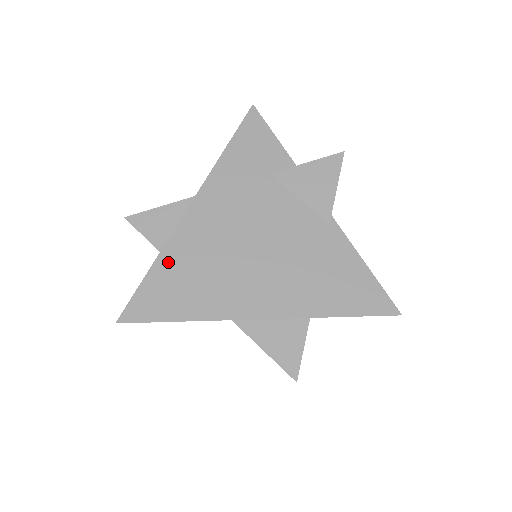
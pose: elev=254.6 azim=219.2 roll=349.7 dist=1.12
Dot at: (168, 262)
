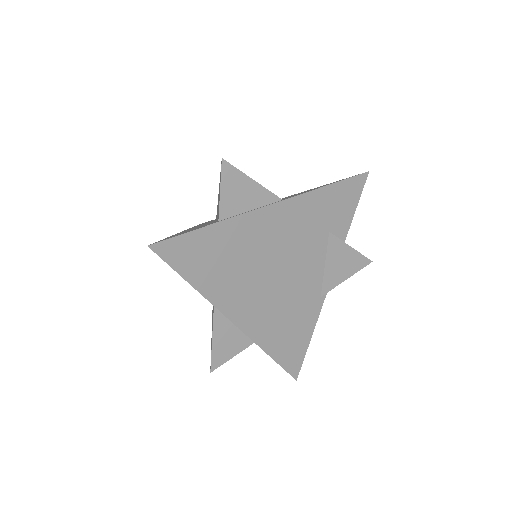
Dot at: (221, 233)
